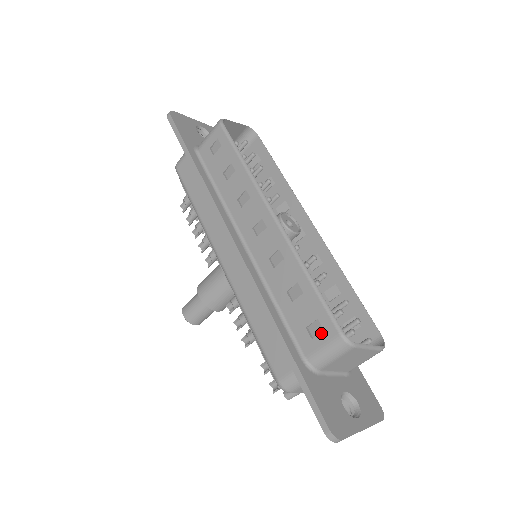
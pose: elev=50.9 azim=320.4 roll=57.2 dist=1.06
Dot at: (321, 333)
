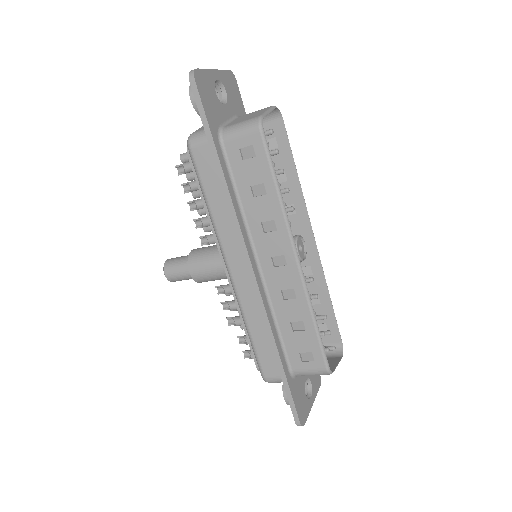
Dot at: (311, 362)
